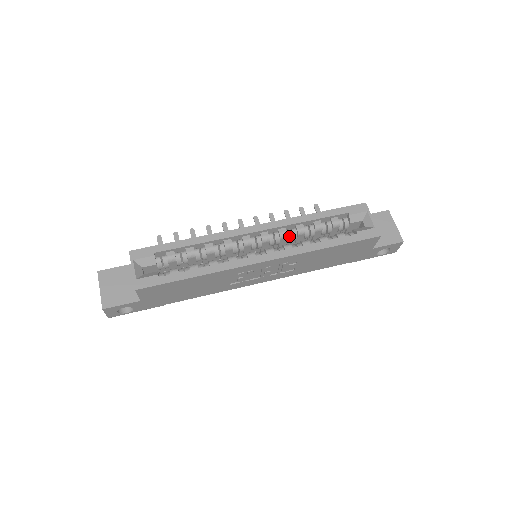
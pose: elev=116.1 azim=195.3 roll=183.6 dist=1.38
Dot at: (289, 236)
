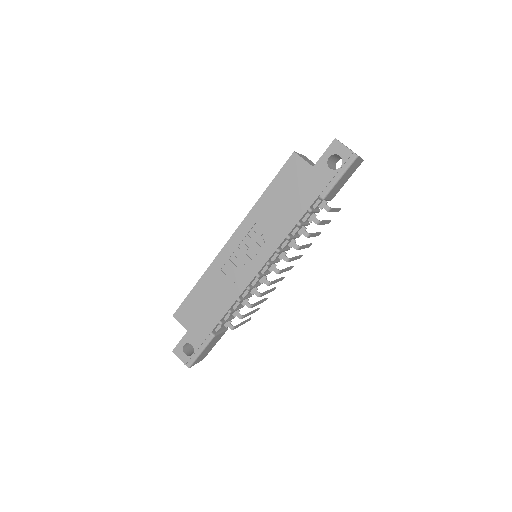
Dot at: occluded
